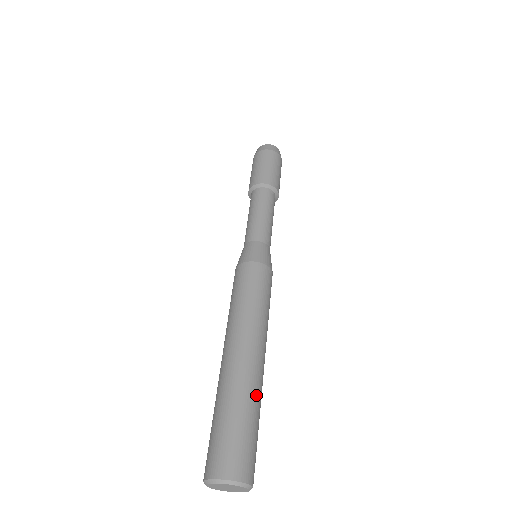
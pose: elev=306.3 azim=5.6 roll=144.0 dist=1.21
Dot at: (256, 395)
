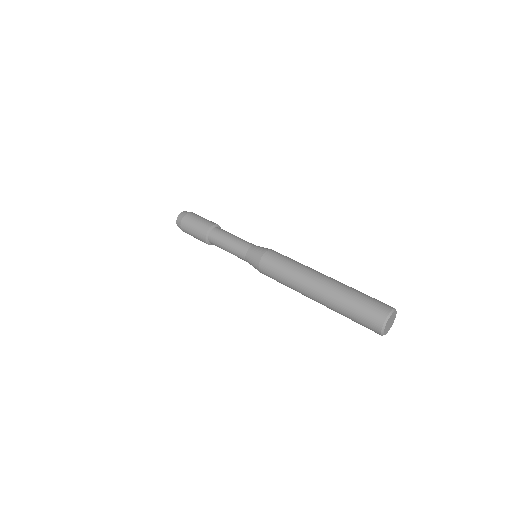
Dot at: occluded
